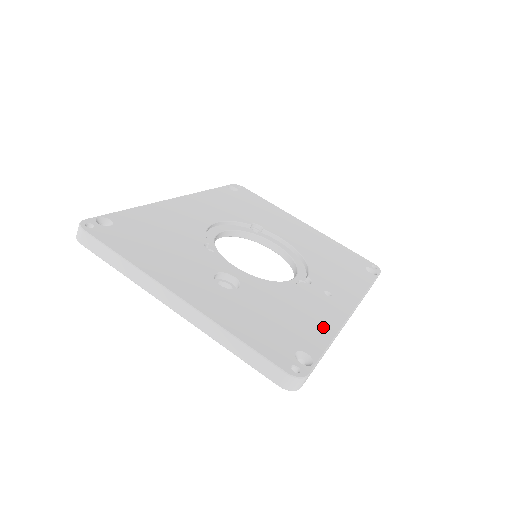
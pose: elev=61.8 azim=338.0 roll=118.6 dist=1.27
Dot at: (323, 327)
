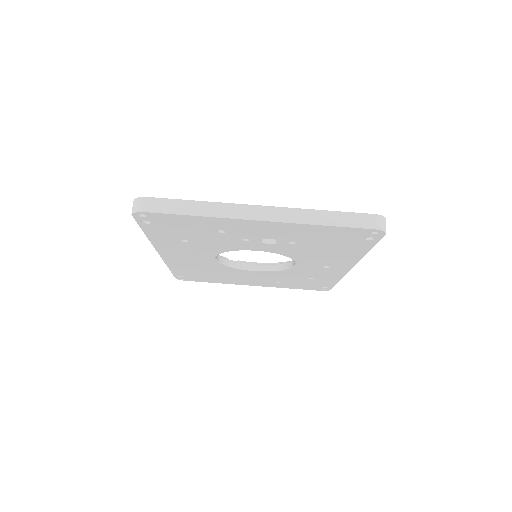
Dot at: occluded
